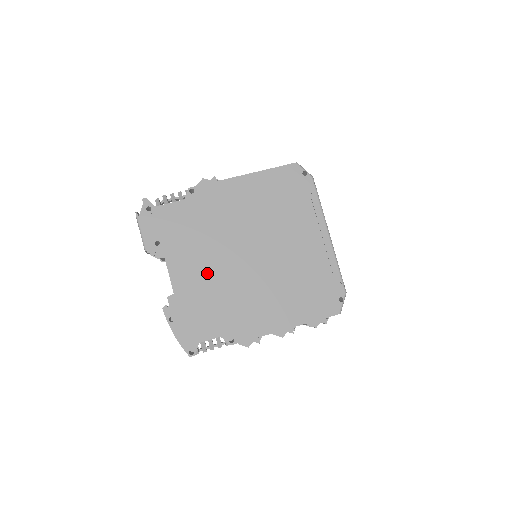
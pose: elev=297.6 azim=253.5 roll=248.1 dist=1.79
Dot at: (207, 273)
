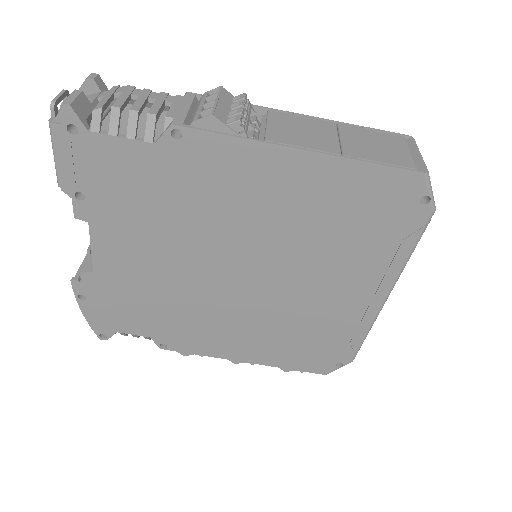
Dot at: (157, 269)
